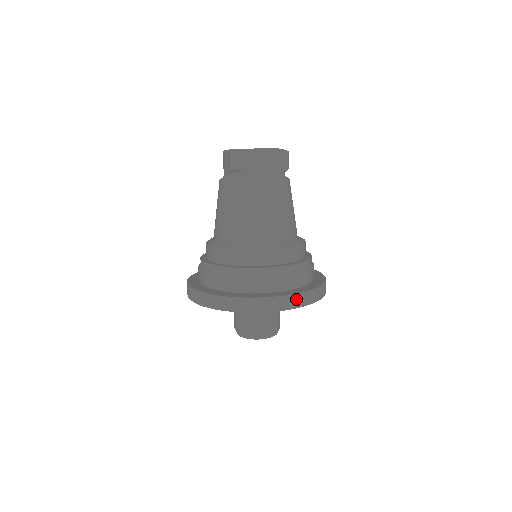
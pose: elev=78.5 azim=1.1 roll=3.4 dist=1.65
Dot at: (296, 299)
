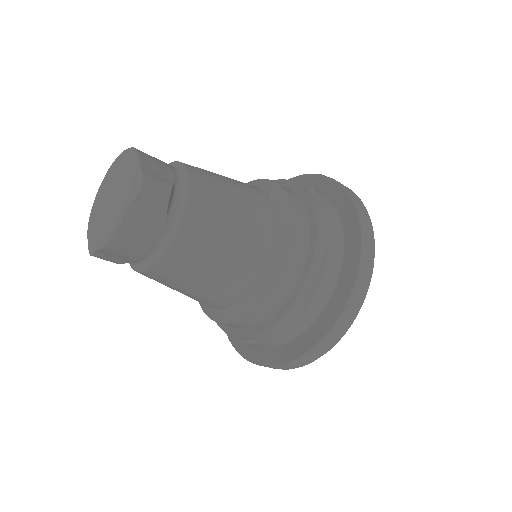
Dot at: (316, 351)
